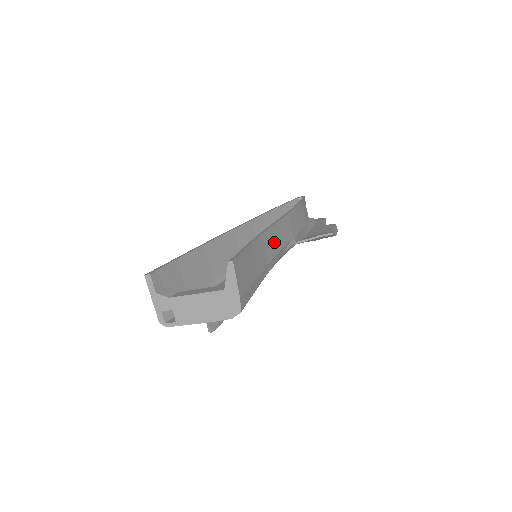
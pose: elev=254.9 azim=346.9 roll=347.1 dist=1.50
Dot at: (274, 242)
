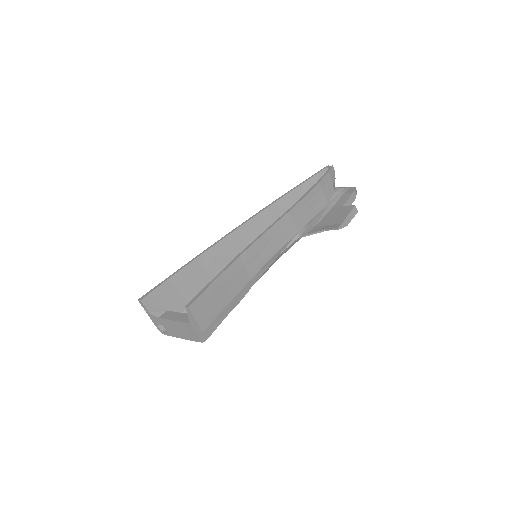
Dot at: (262, 253)
